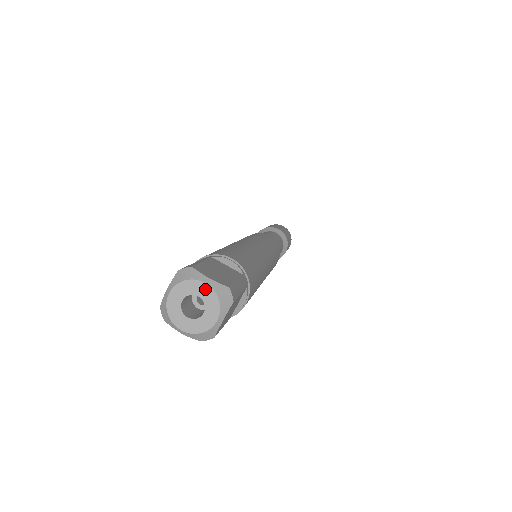
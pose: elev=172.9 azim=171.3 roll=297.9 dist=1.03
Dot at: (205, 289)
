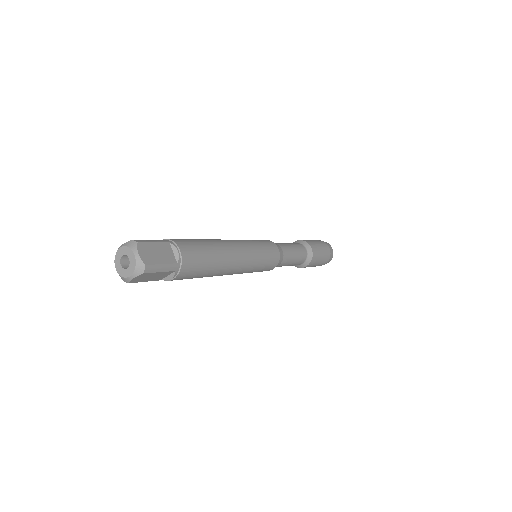
Dot at: (122, 250)
